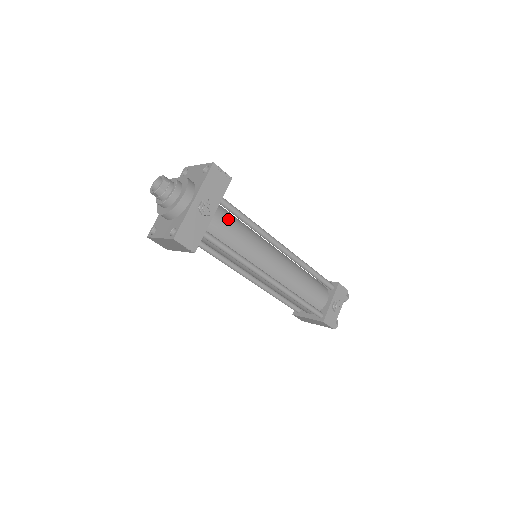
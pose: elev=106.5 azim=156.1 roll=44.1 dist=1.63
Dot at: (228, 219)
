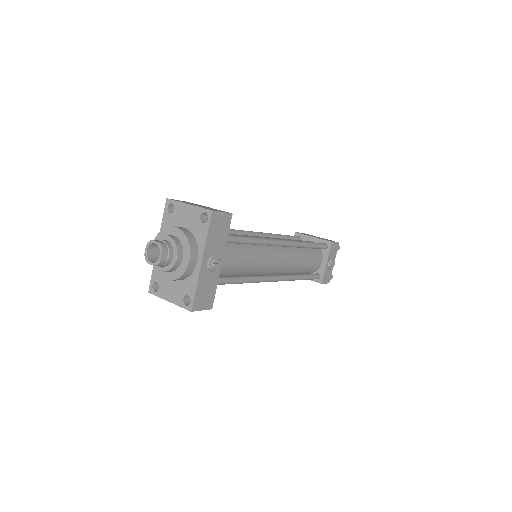
Dot at: (232, 251)
